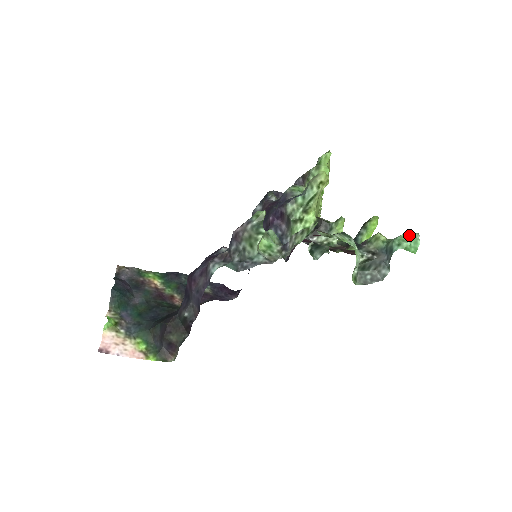
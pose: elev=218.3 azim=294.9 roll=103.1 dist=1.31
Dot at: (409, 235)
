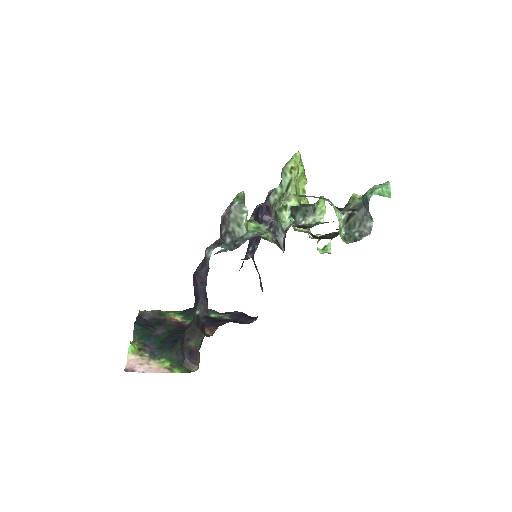
Dot at: (380, 184)
